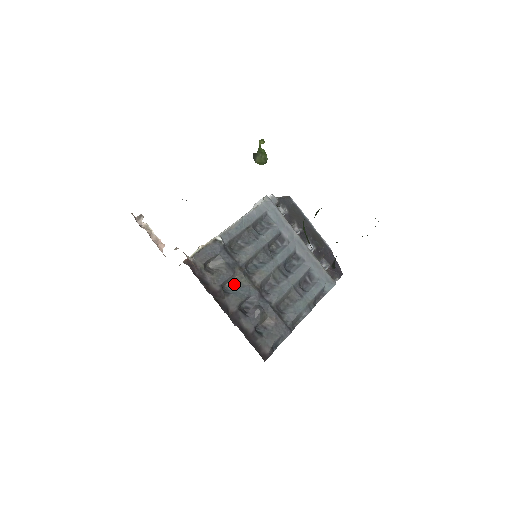
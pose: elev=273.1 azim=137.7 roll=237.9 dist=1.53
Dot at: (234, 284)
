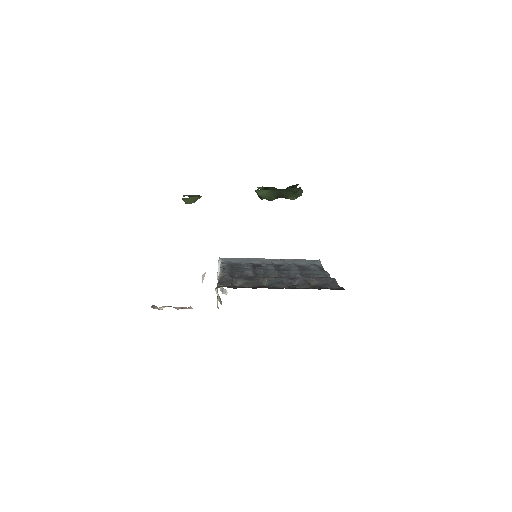
Dot at: (265, 283)
